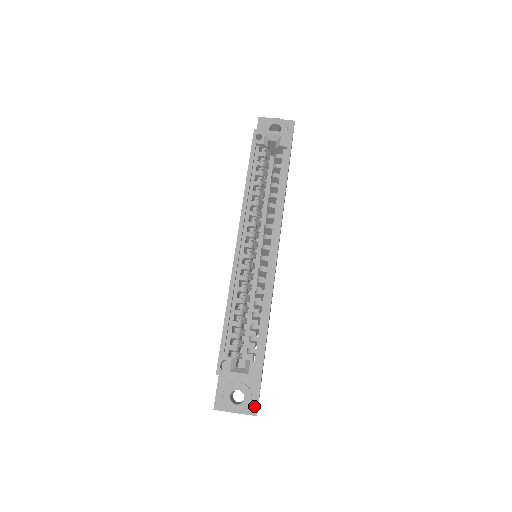
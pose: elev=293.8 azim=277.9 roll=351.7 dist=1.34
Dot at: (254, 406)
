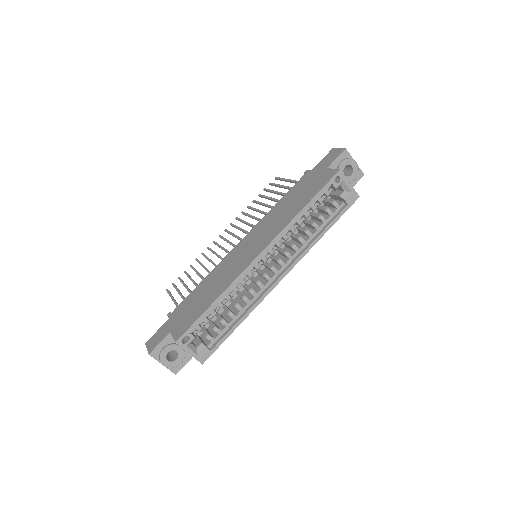
Dot at: (179, 367)
